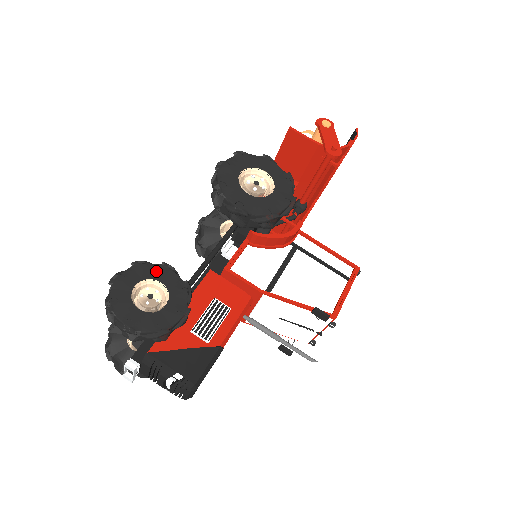
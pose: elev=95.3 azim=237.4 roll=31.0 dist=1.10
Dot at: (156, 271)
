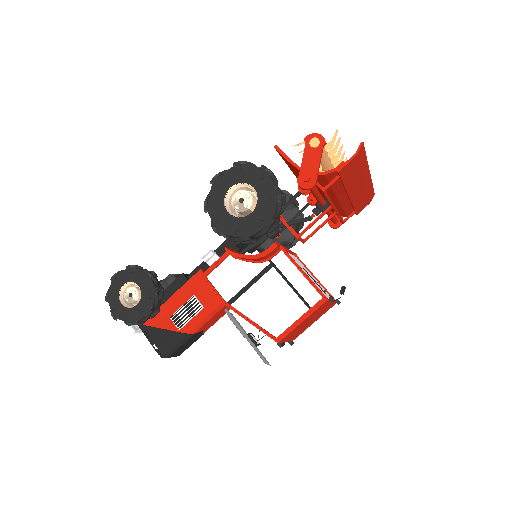
Dot at: (139, 276)
